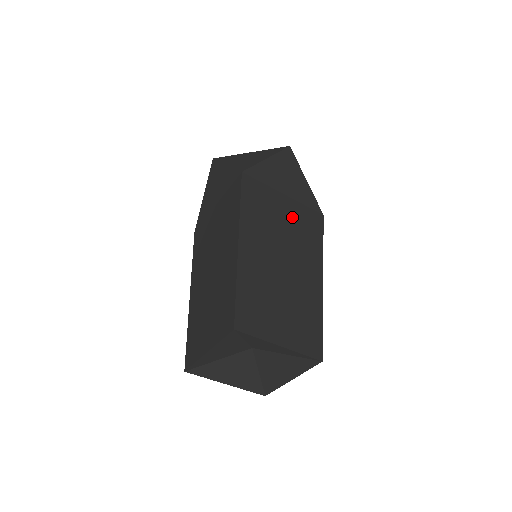
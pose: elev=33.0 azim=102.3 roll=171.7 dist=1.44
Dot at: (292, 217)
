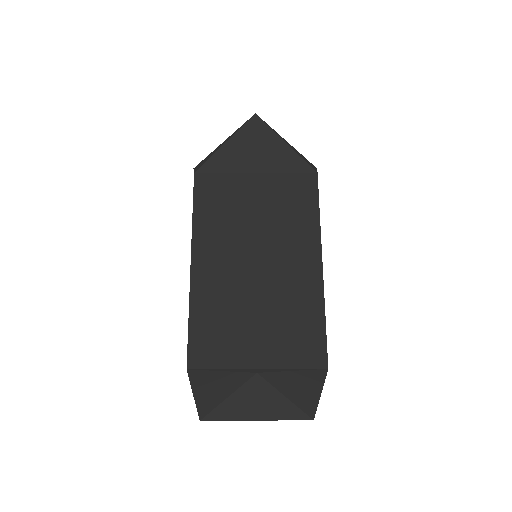
Dot at: (268, 196)
